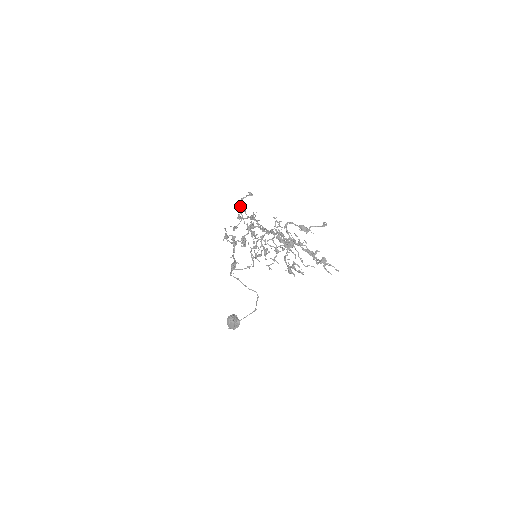
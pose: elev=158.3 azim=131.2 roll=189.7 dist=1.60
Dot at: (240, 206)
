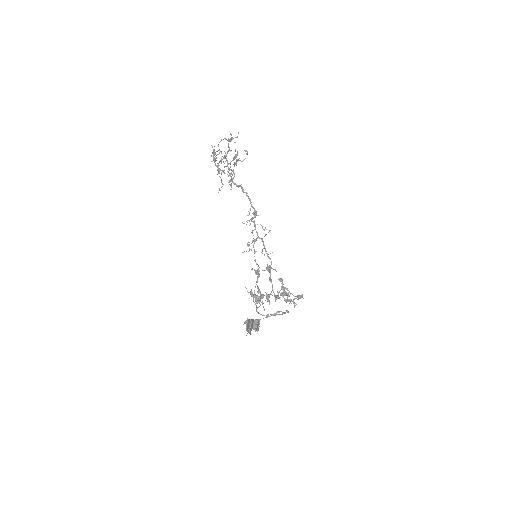
Dot at: occluded
